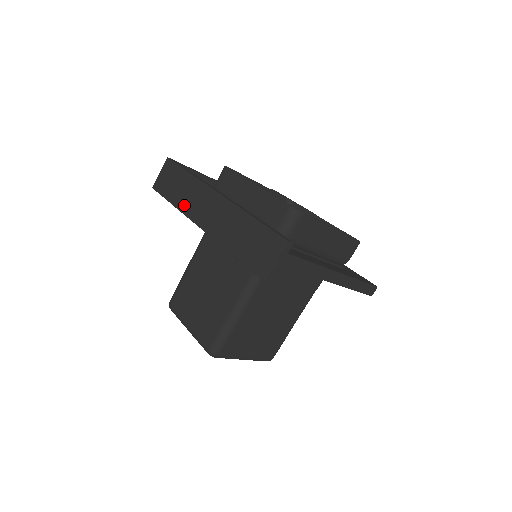
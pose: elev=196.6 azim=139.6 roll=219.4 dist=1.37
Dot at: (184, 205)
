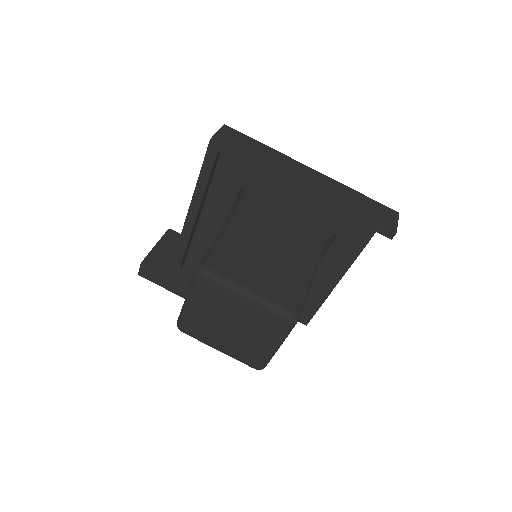
Dot at: (273, 166)
